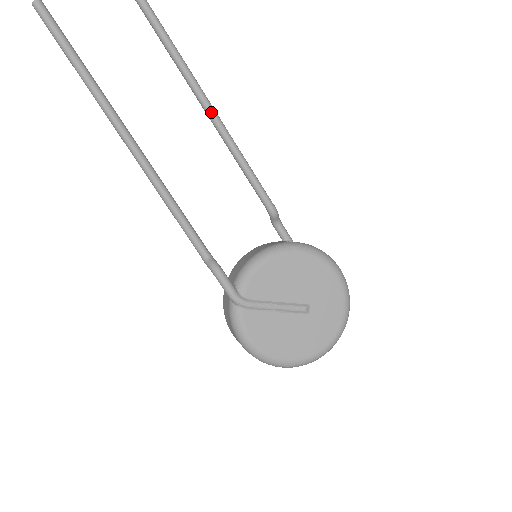
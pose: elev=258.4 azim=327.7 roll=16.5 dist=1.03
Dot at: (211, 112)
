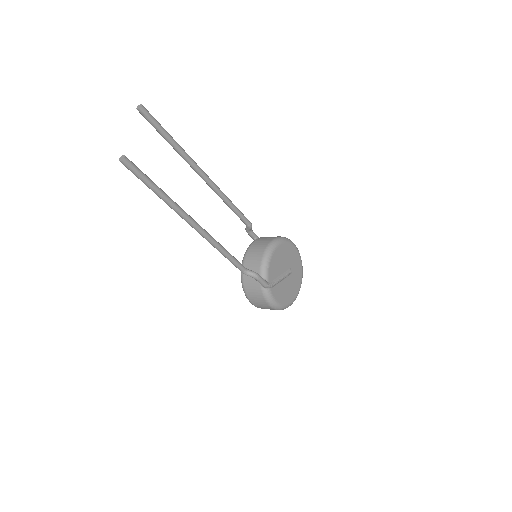
Dot at: (211, 181)
